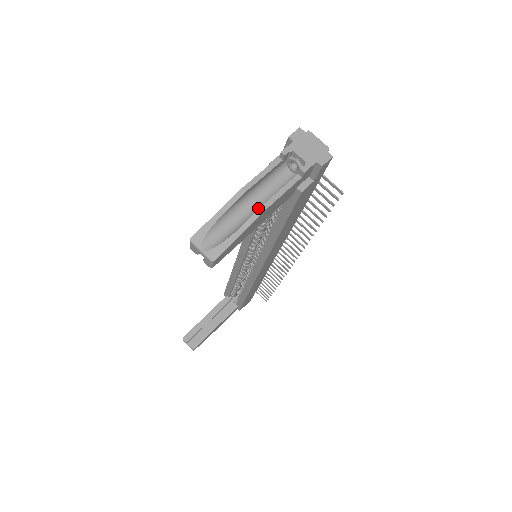
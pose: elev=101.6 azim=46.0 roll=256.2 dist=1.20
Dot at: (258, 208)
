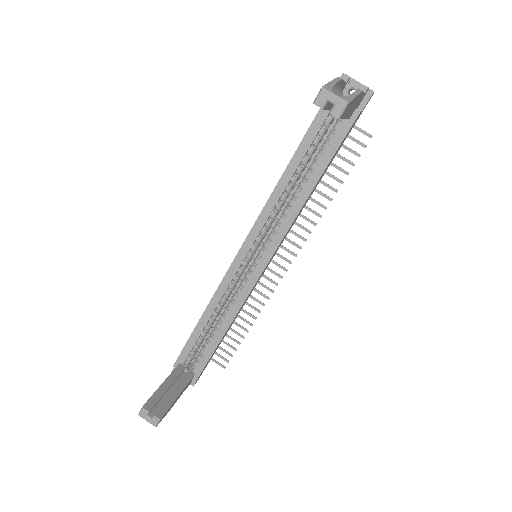
Dot at: occluded
